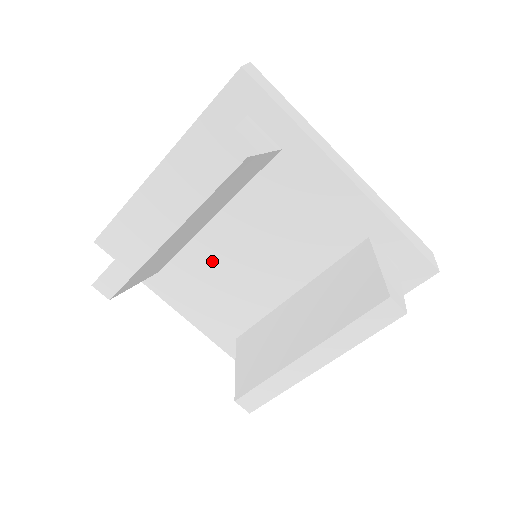
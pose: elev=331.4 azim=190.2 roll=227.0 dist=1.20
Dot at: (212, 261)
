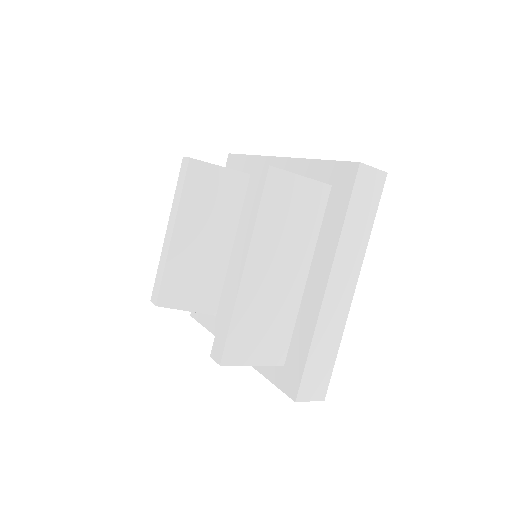
Dot at: occluded
